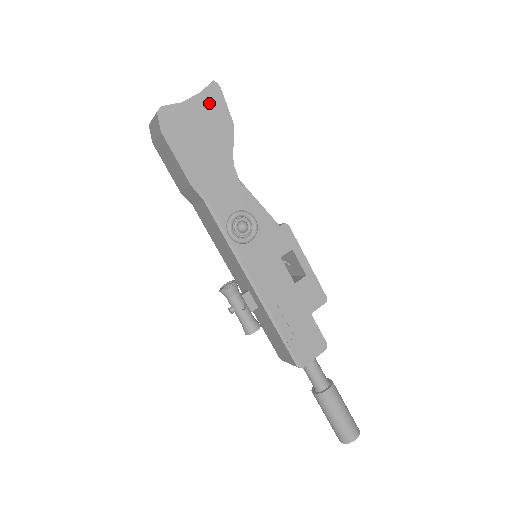
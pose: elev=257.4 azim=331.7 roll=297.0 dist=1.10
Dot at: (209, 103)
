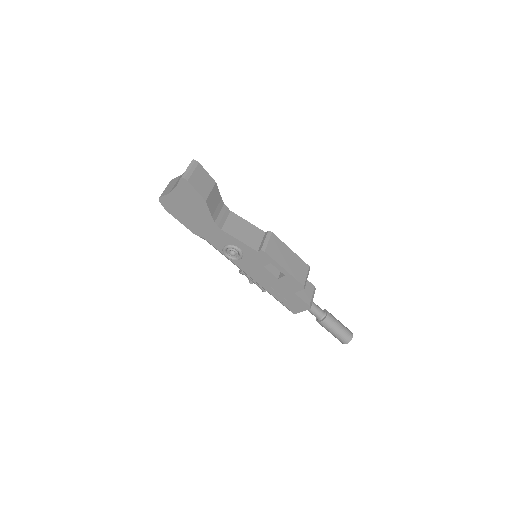
Dot at: (185, 191)
